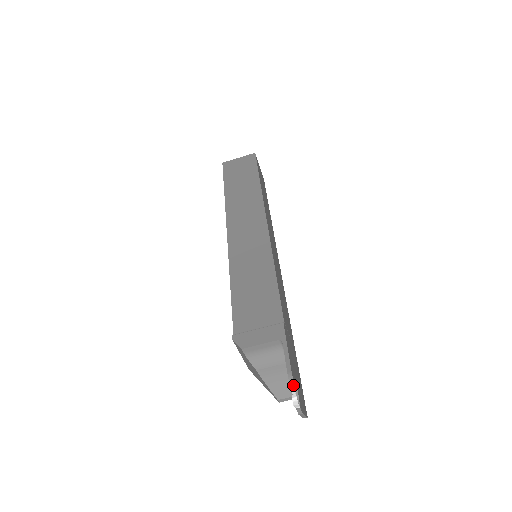
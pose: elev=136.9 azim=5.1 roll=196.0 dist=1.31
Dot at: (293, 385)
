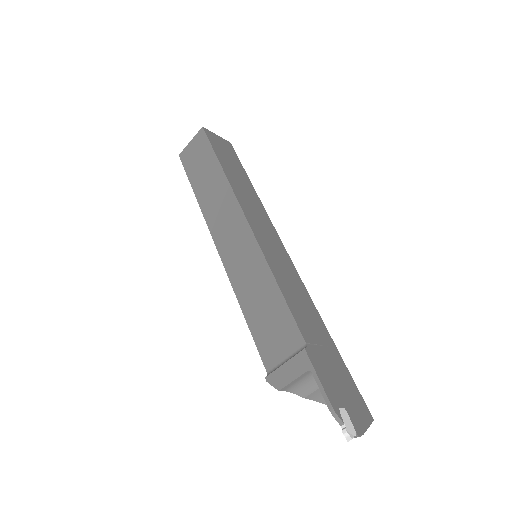
Dot at: (339, 419)
